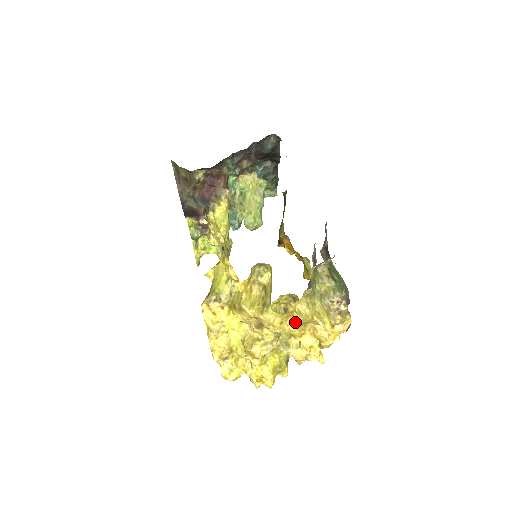
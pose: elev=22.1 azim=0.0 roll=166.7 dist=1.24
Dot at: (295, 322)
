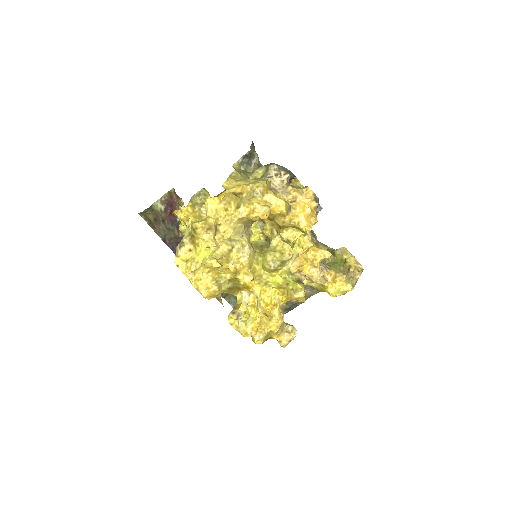
Dot at: (238, 203)
